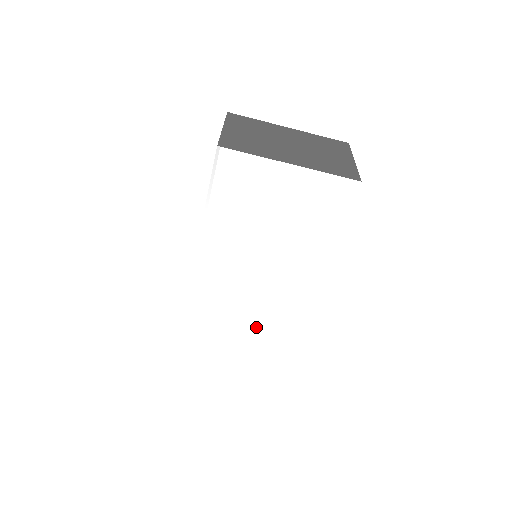
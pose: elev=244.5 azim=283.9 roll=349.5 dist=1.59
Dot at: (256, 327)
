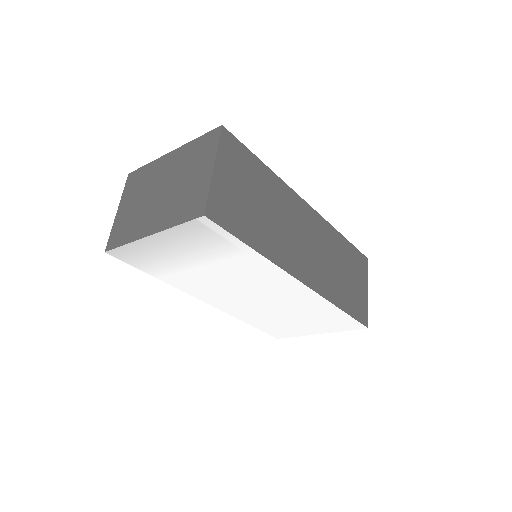
Dot at: (300, 313)
